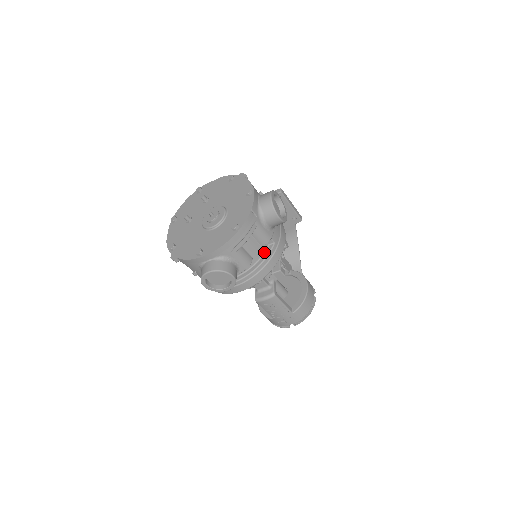
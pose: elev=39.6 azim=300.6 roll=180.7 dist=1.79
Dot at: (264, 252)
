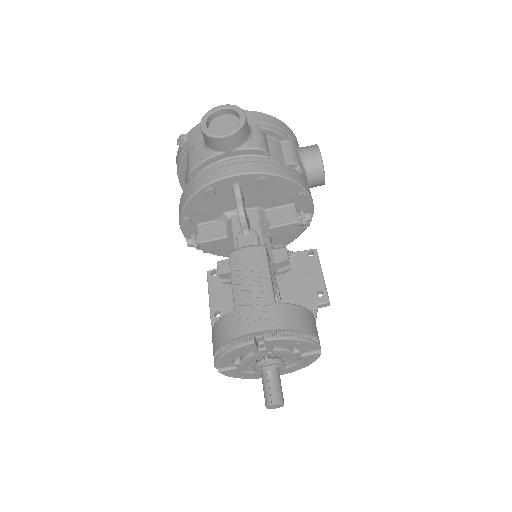
Dot at: occluded
